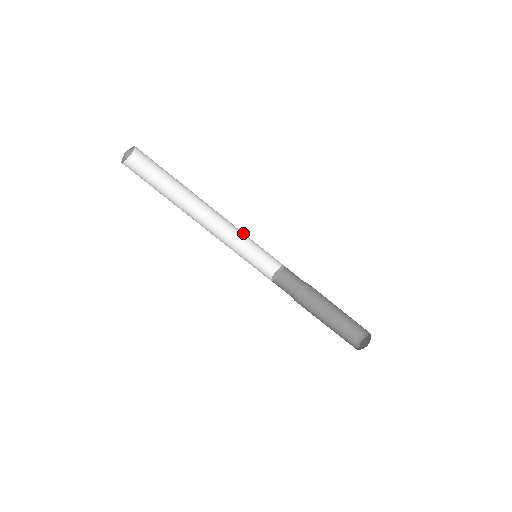
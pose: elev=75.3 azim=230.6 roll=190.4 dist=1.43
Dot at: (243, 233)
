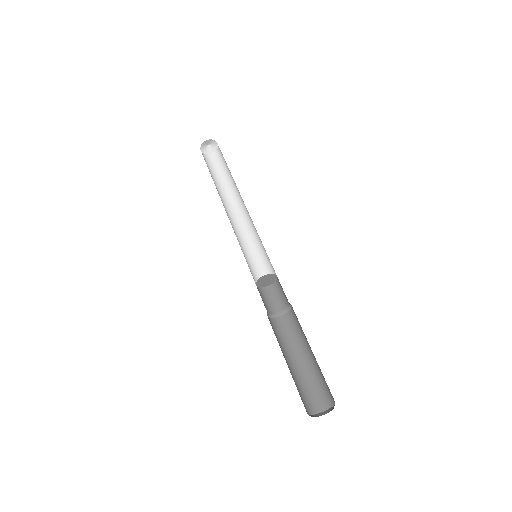
Dot at: (256, 238)
